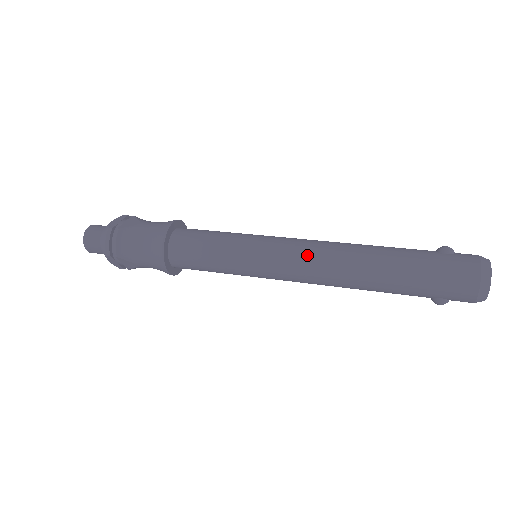
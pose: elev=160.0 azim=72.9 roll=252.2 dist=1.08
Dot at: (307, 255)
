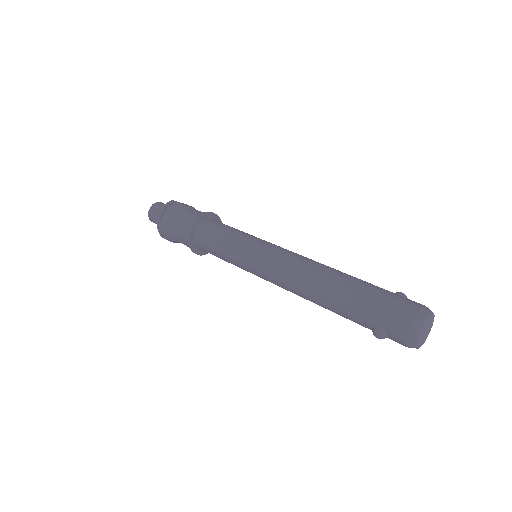
Dot at: (291, 257)
